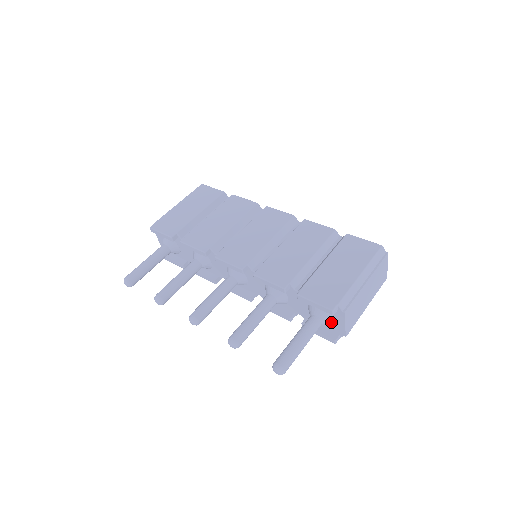
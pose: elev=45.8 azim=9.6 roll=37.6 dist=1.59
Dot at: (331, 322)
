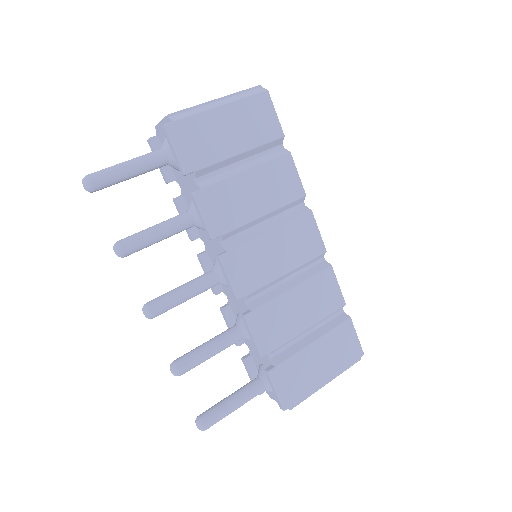
Dot at: occluded
